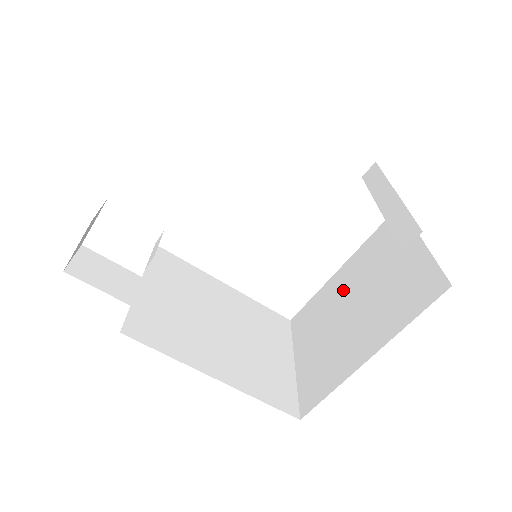
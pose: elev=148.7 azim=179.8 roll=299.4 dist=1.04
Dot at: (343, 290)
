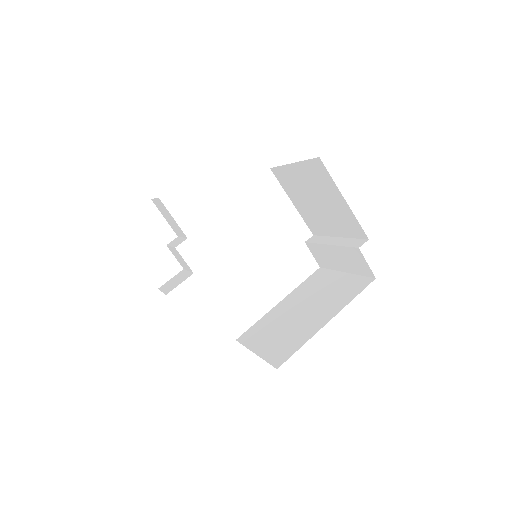
Dot at: (288, 309)
